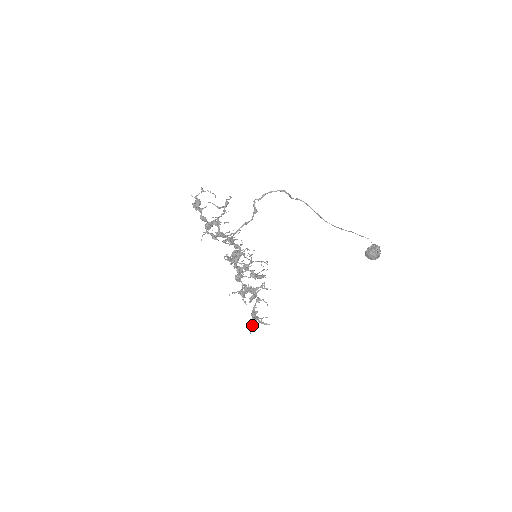
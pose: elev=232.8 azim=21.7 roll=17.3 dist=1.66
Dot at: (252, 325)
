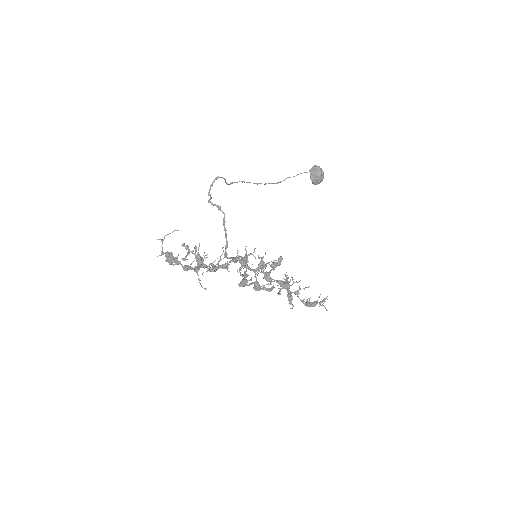
Dot at: (321, 305)
